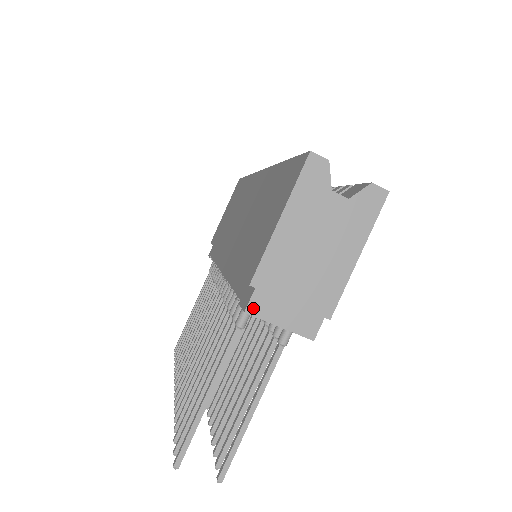
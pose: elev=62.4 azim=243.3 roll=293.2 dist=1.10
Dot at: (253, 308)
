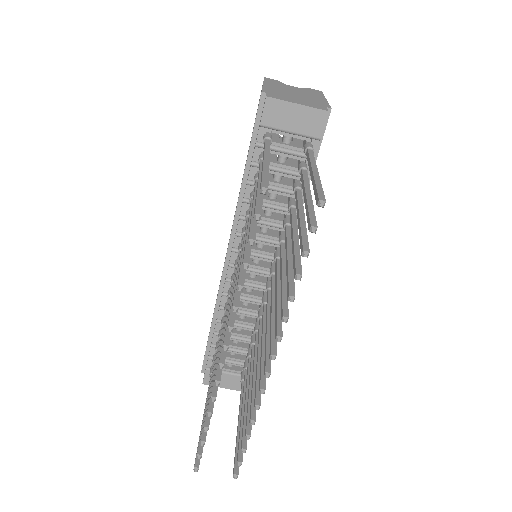
Dot at: (271, 97)
